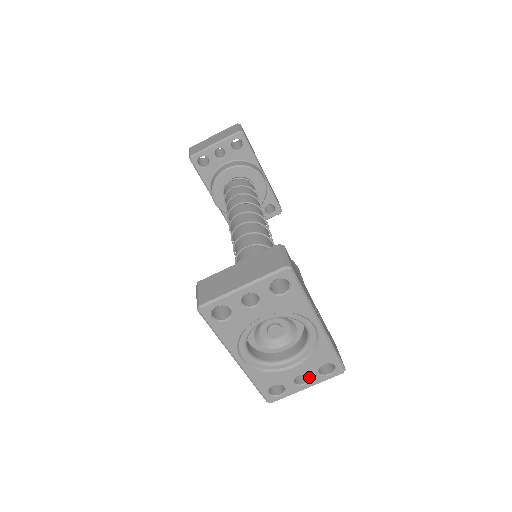
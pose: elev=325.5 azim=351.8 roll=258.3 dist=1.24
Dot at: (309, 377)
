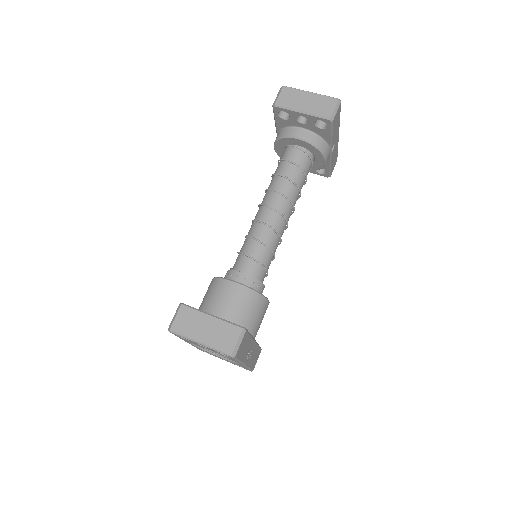
Dot at: occluded
